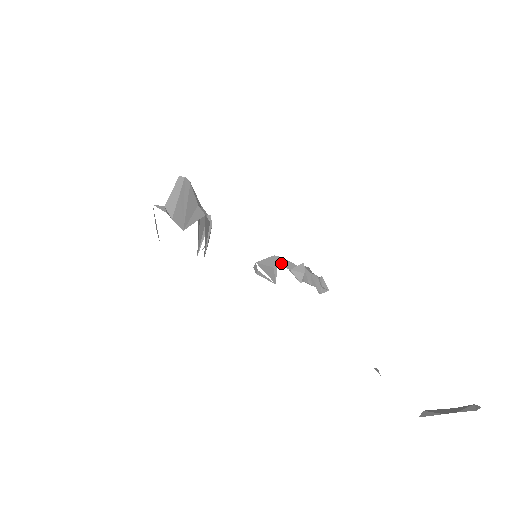
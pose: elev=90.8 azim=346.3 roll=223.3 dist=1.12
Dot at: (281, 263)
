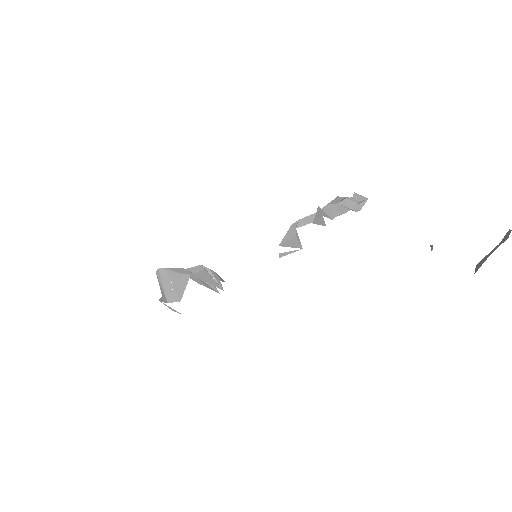
Dot at: (300, 225)
